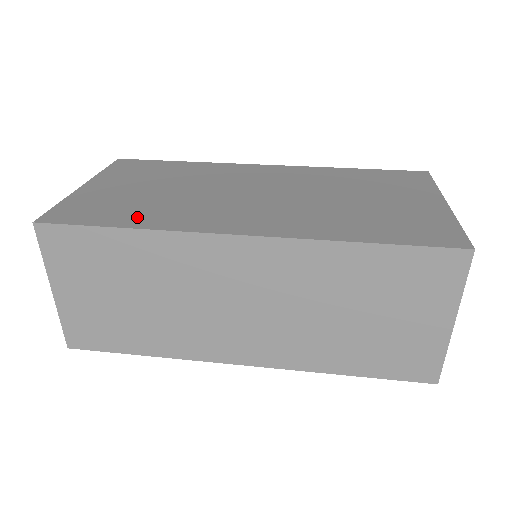
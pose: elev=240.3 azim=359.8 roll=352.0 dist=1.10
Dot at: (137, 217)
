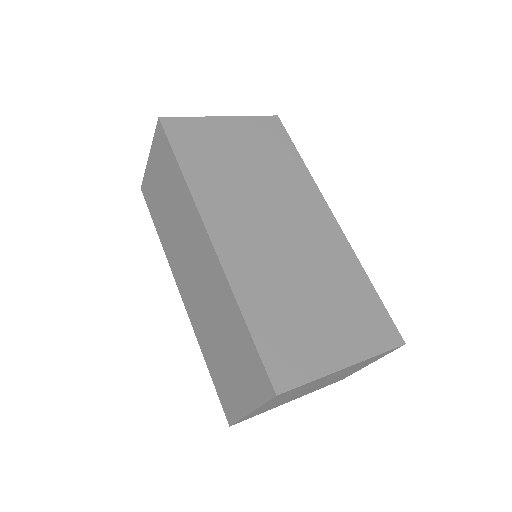
Dot at: (198, 169)
